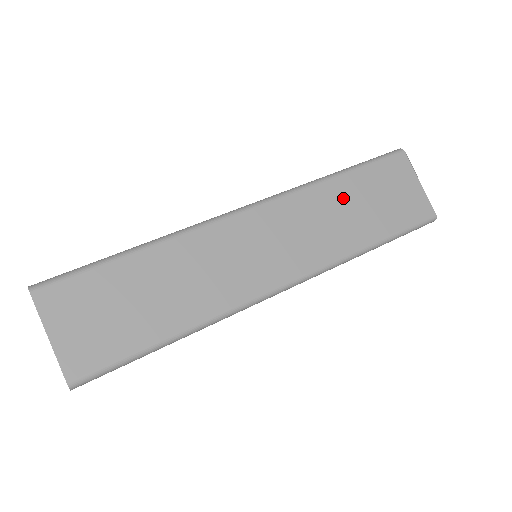
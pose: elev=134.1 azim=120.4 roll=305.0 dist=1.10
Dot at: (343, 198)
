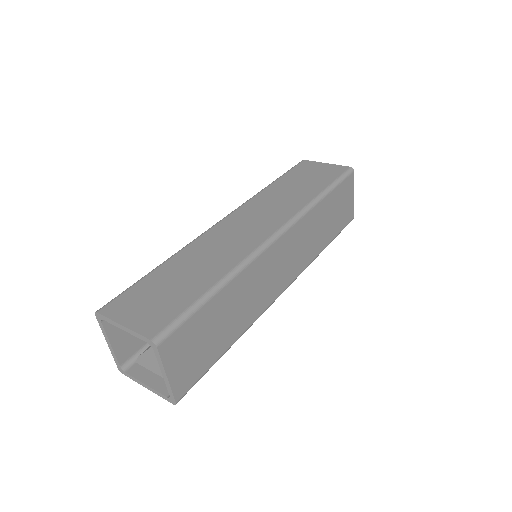
Dot at: (282, 189)
